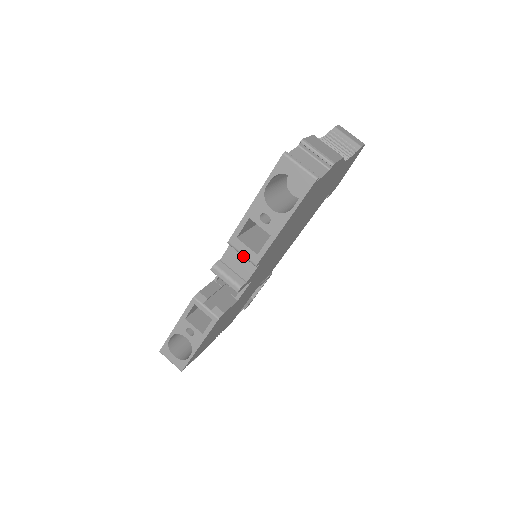
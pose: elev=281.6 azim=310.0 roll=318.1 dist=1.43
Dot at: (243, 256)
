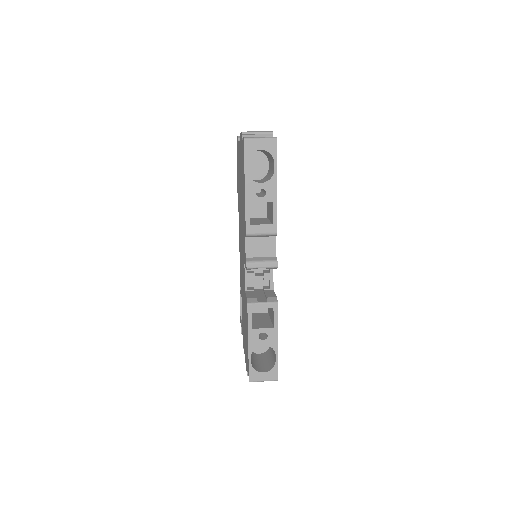
Dot at: (263, 235)
